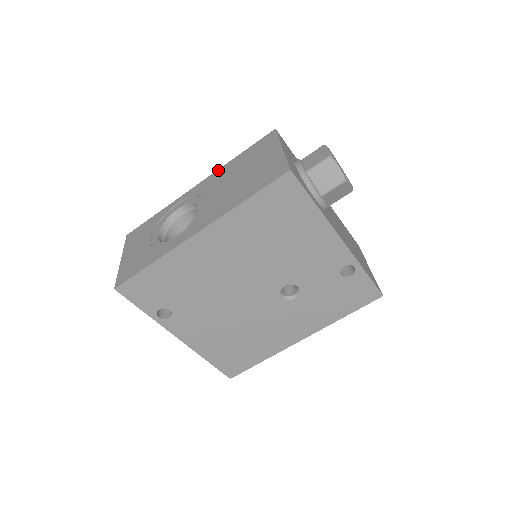
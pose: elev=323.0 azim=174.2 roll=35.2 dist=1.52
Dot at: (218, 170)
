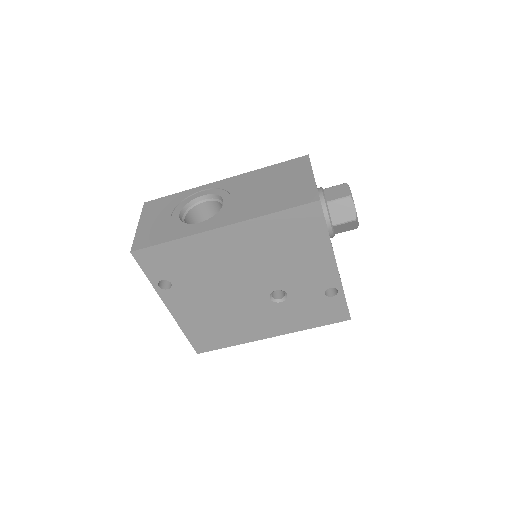
Dot at: (247, 173)
